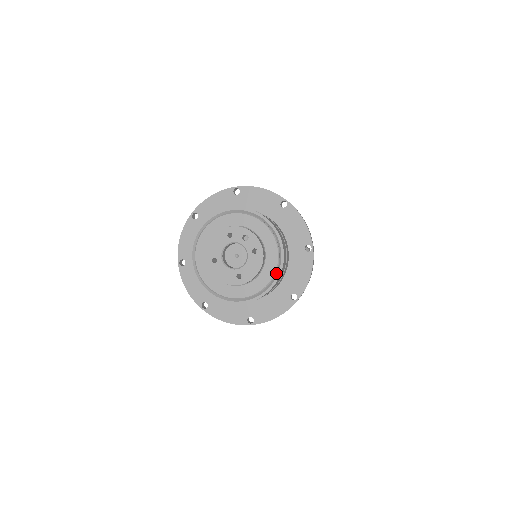
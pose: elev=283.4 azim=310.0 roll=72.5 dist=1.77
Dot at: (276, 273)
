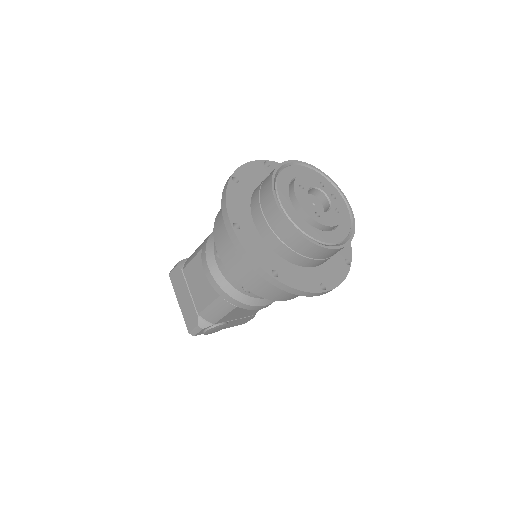
Dot at: (342, 242)
